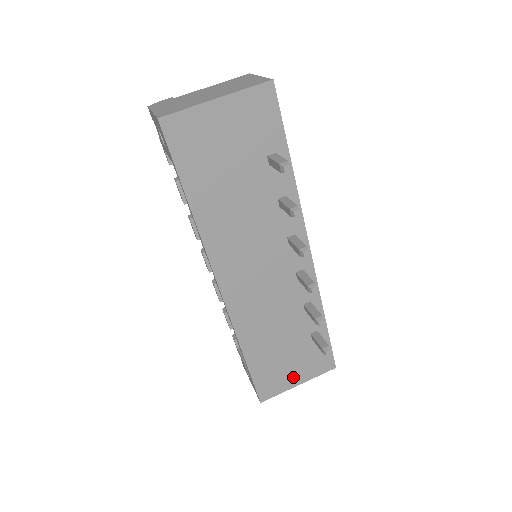
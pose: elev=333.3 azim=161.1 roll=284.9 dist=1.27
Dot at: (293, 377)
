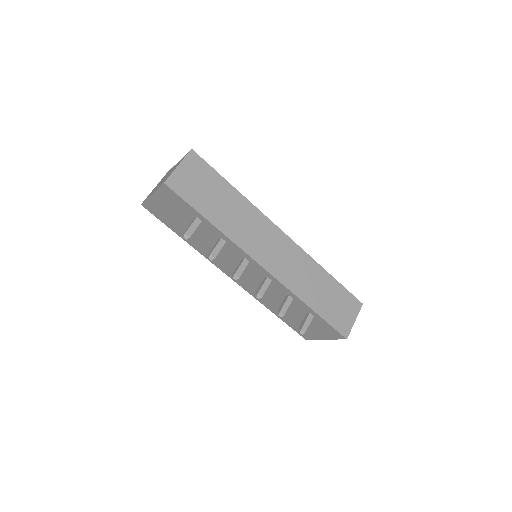
Dot at: (316, 334)
